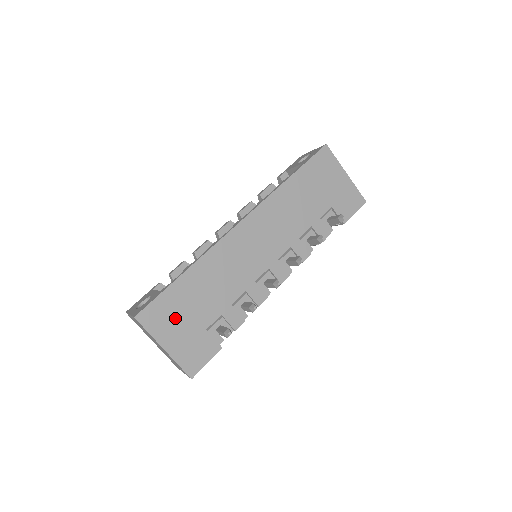
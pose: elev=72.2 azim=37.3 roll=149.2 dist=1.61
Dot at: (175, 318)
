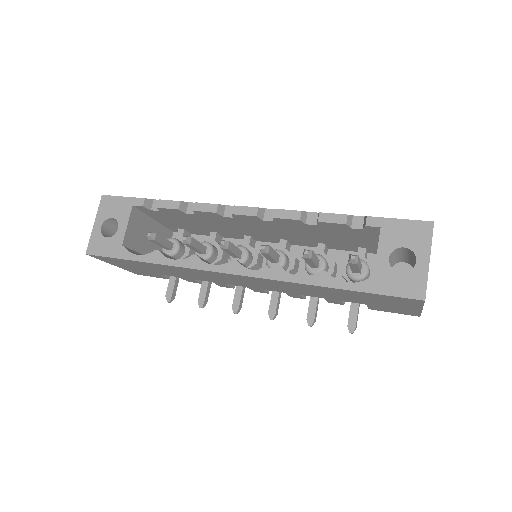
Dot at: (129, 265)
